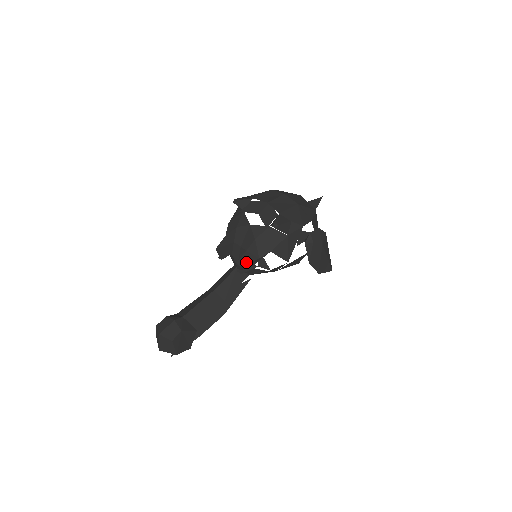
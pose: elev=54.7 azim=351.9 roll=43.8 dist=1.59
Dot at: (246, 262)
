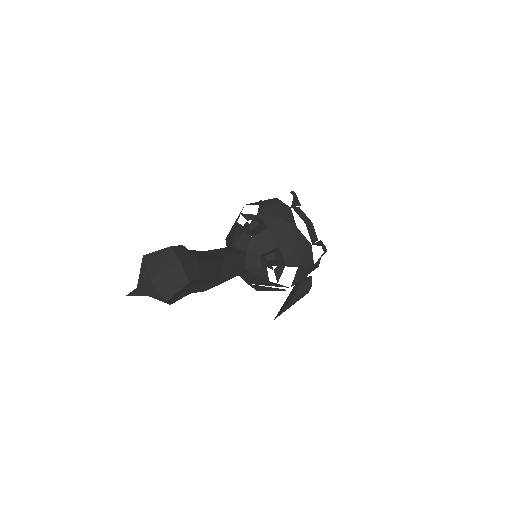
Dot at: (279, 258)
